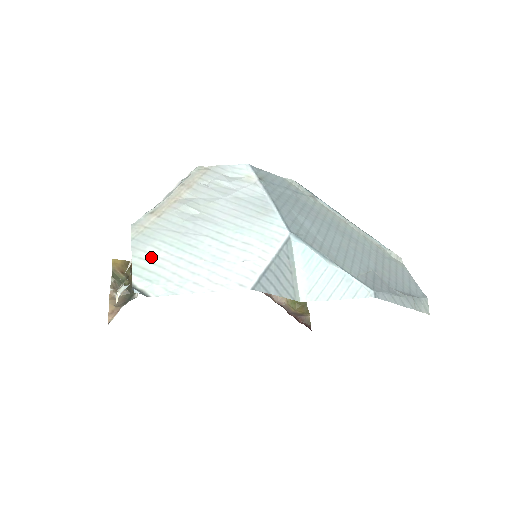
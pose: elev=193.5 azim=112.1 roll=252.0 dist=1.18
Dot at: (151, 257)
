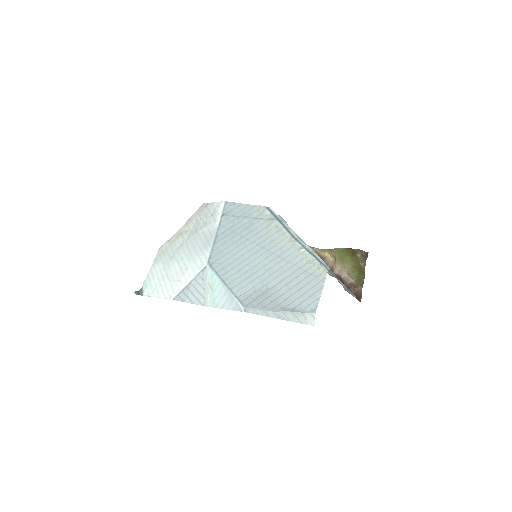
Dot at: (154, 271)
